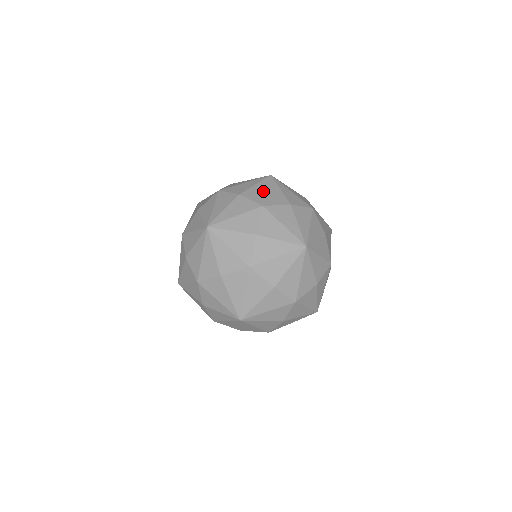
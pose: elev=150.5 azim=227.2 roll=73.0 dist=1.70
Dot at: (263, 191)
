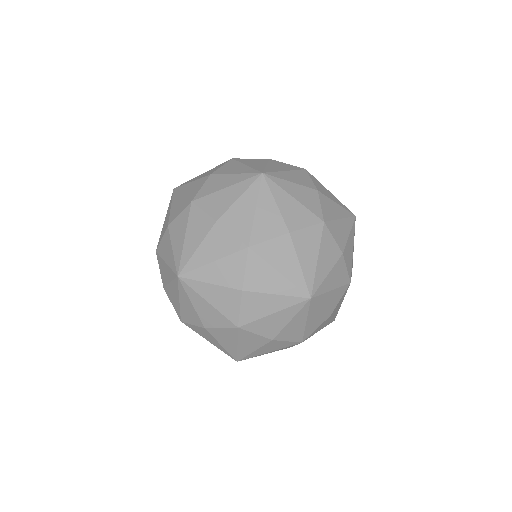
Dot at: occluded
